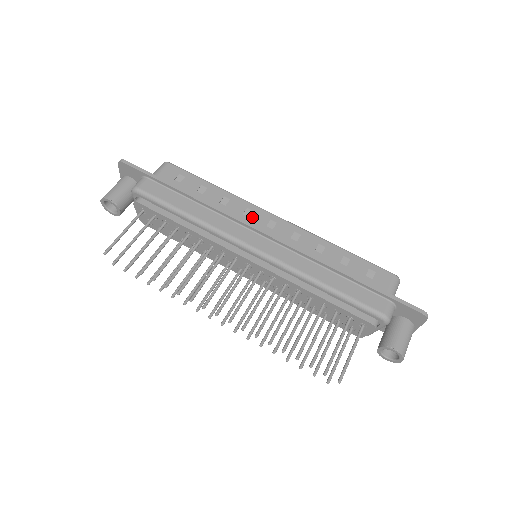
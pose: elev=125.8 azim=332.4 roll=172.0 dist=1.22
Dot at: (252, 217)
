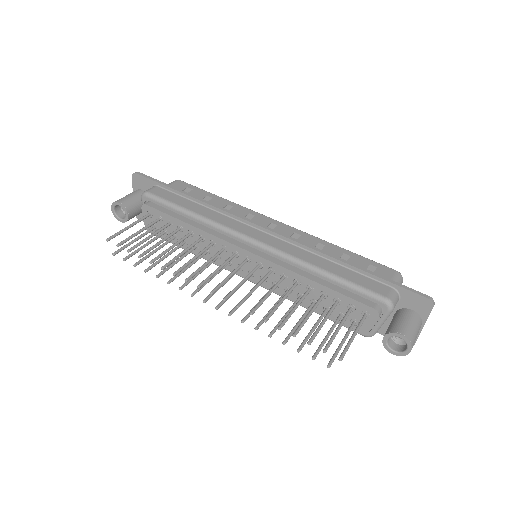
Dot at: (253, 220)
